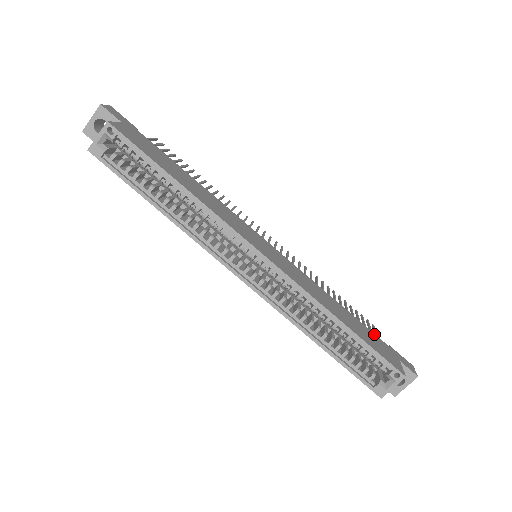
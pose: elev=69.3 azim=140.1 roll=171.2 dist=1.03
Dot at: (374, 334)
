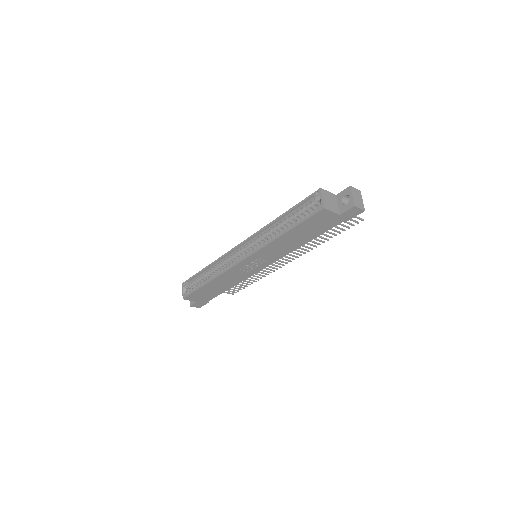
Dot at: occluded
